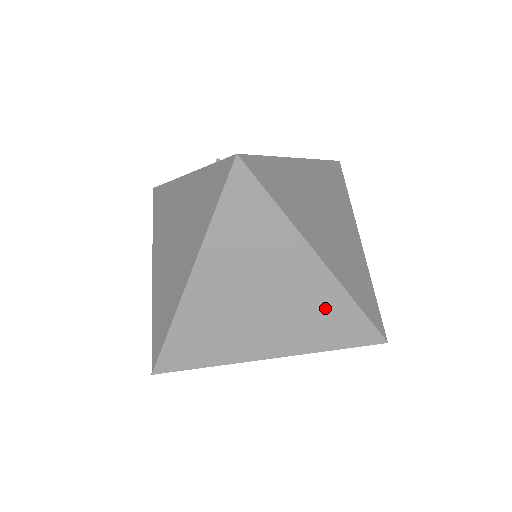
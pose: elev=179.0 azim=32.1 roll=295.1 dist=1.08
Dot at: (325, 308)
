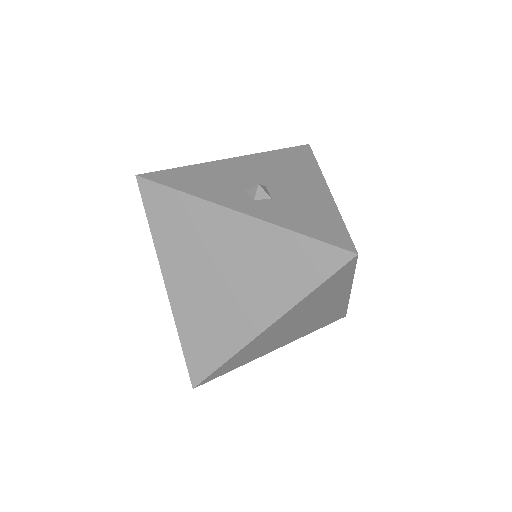
Dot at: (331, 314)
